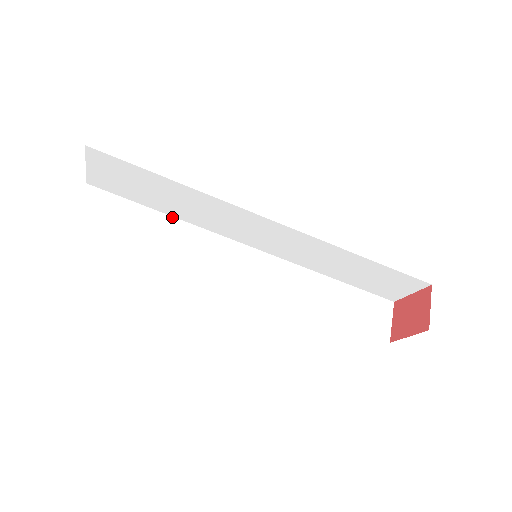
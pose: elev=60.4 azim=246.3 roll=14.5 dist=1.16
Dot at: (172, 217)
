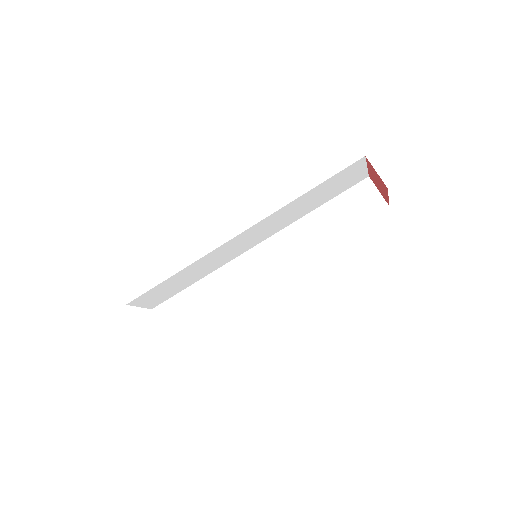
Dot at: (203, 279)
